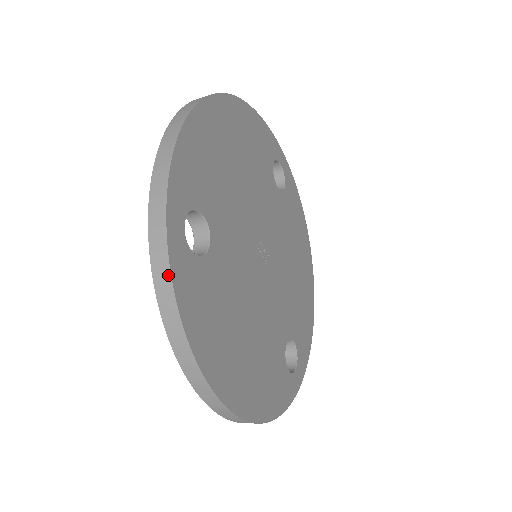
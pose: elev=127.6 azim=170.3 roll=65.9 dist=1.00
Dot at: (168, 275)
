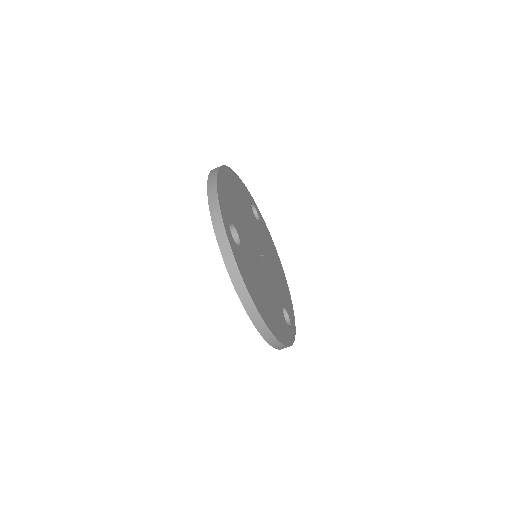
Dot at: (230, 252)
